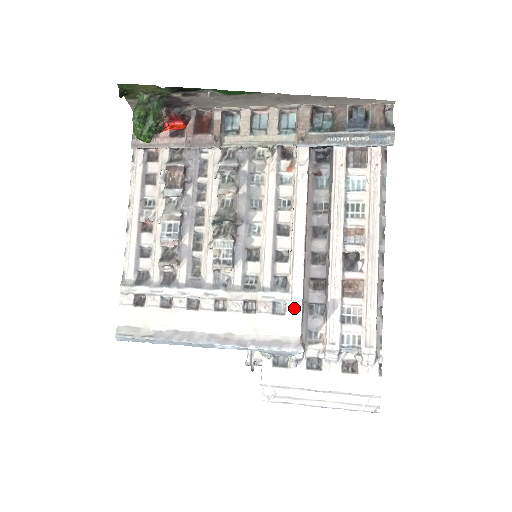
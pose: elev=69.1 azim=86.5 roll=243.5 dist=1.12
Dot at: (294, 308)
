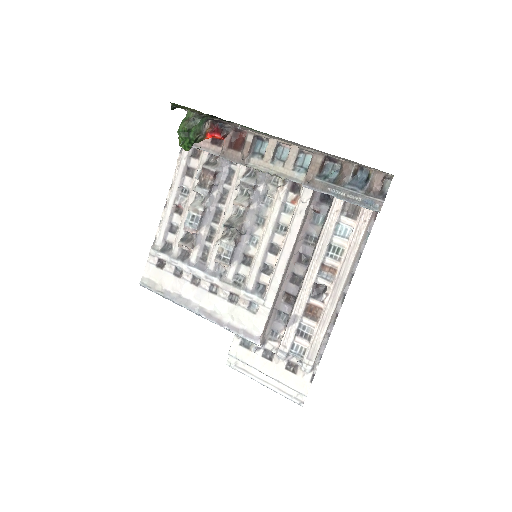
Dot at: (263, 312)
